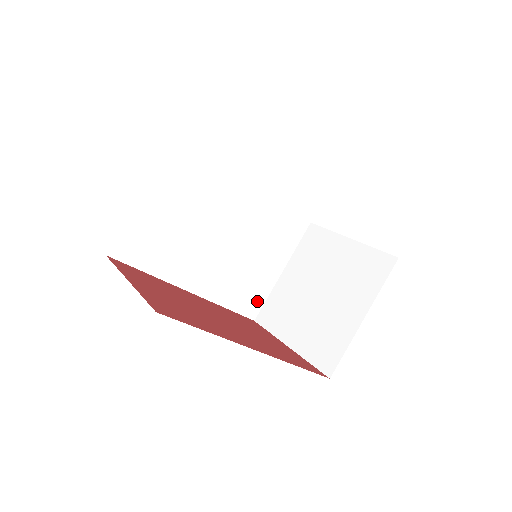
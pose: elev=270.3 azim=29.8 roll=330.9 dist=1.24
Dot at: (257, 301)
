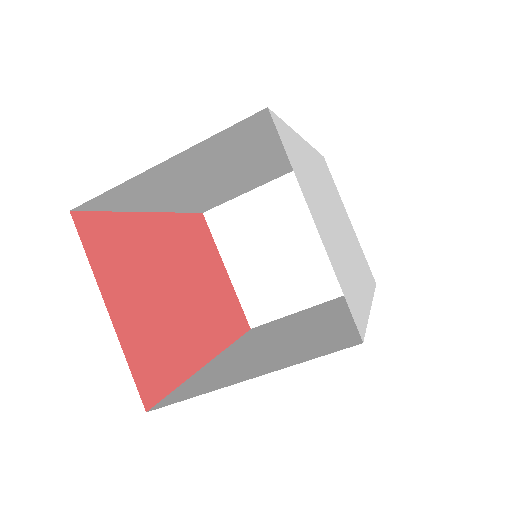
Dot at: (217, 203)
